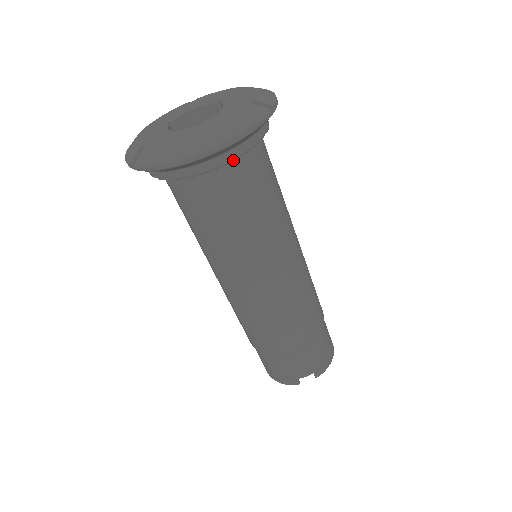
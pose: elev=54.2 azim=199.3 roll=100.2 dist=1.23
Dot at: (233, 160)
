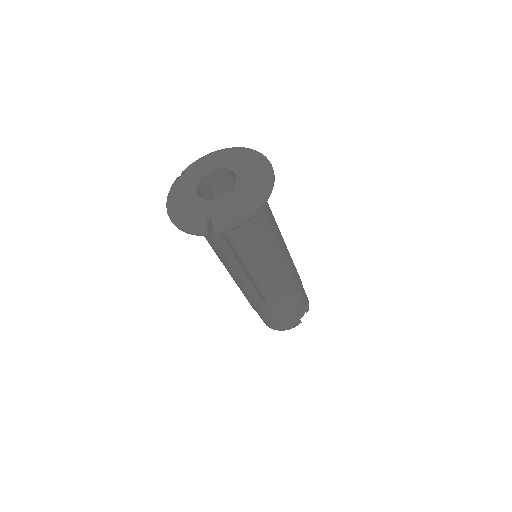
Dot at: occluded
